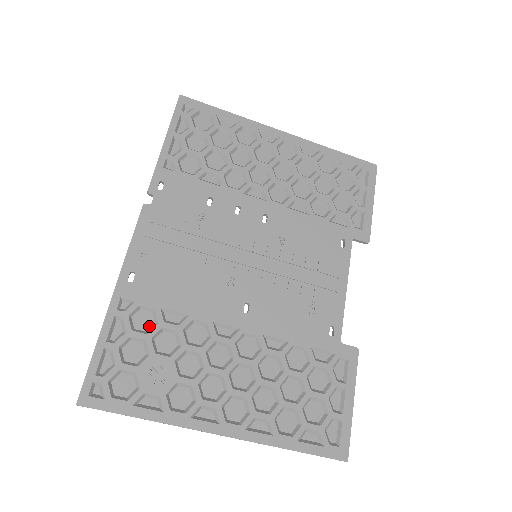
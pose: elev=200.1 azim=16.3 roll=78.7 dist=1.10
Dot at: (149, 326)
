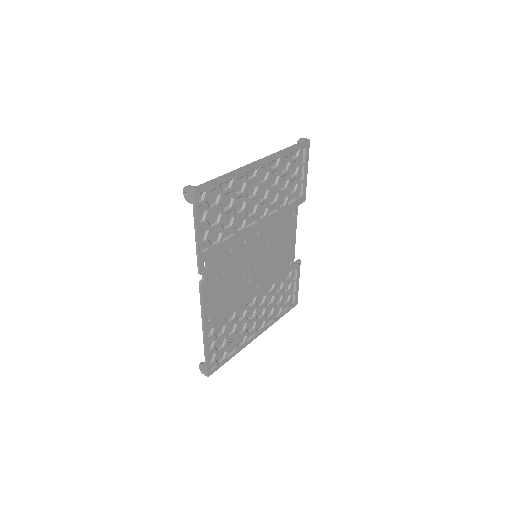
Dot at: (222, 329)
